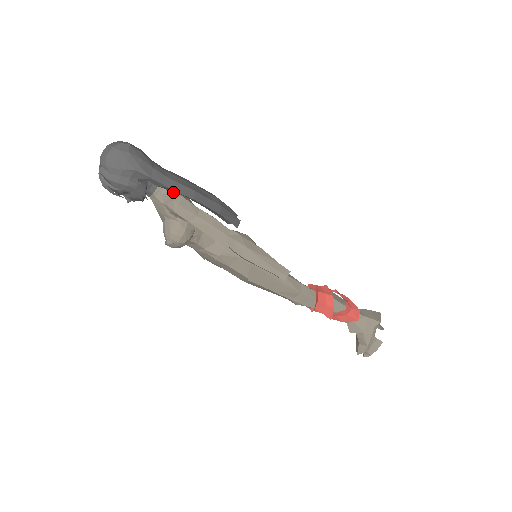
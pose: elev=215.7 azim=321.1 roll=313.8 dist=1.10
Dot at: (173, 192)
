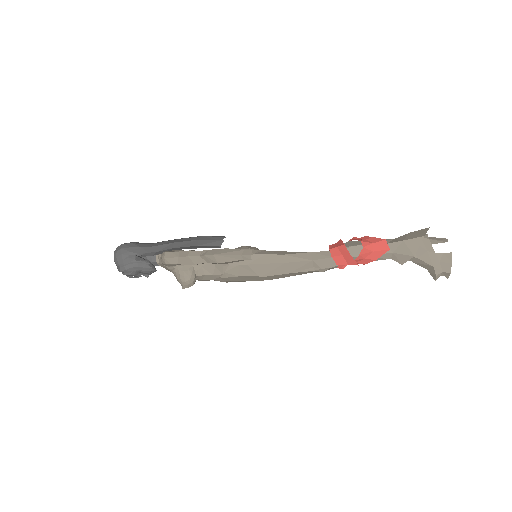
Dot at: (162, 253)
